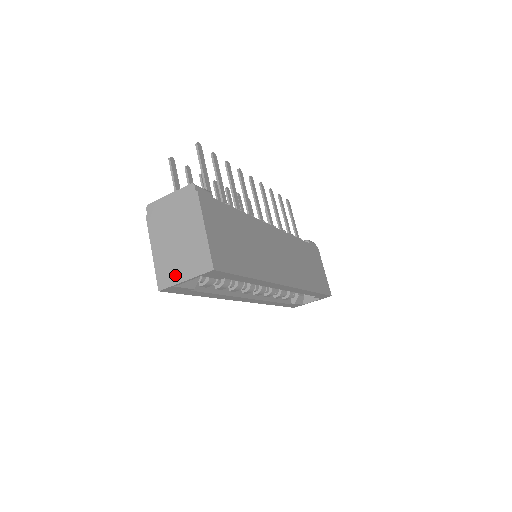
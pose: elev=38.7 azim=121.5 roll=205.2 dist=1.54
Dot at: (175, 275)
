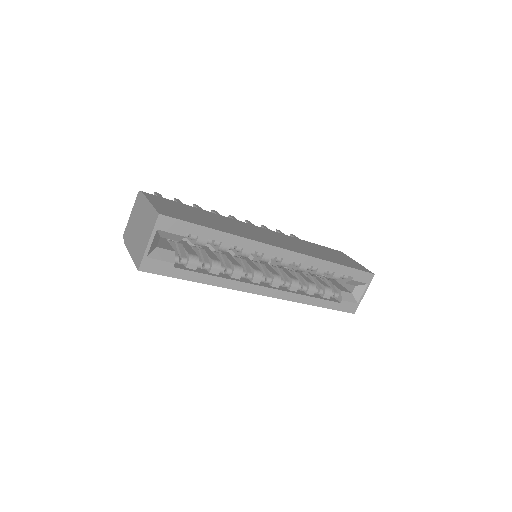
Dot at: (143, 248)
